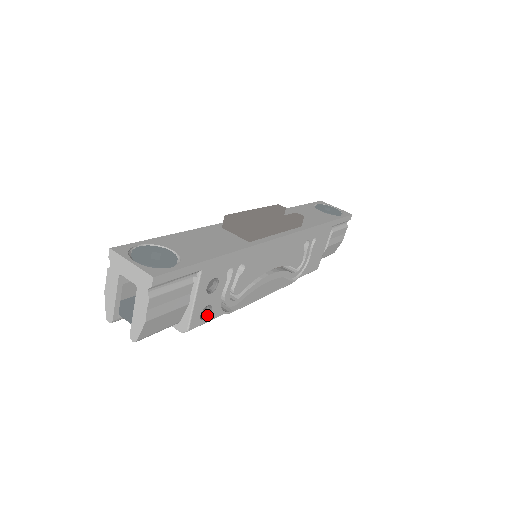
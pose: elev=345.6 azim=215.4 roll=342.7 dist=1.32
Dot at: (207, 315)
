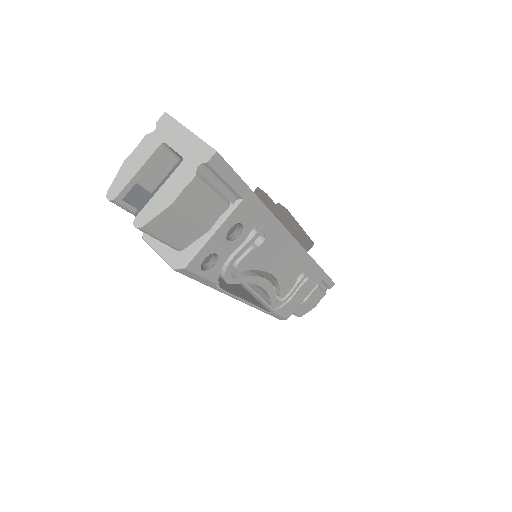
Dot at: (206, 267)
